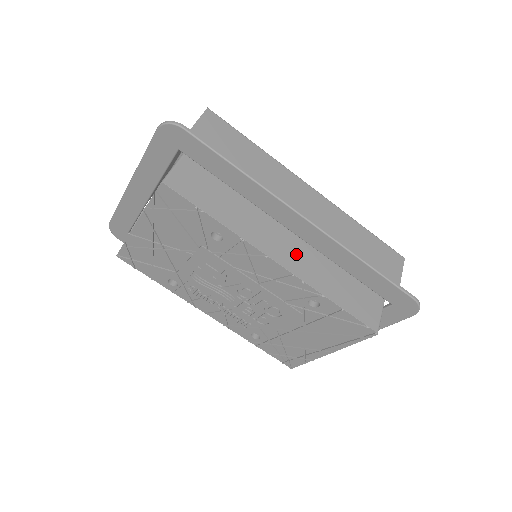
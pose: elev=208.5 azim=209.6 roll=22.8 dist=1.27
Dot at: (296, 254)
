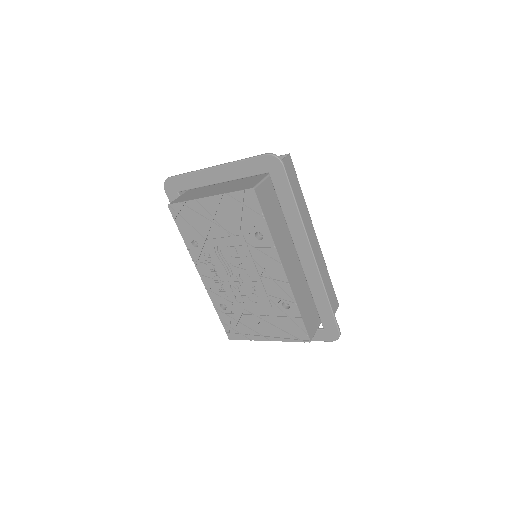
Dot at: (294, 271)
